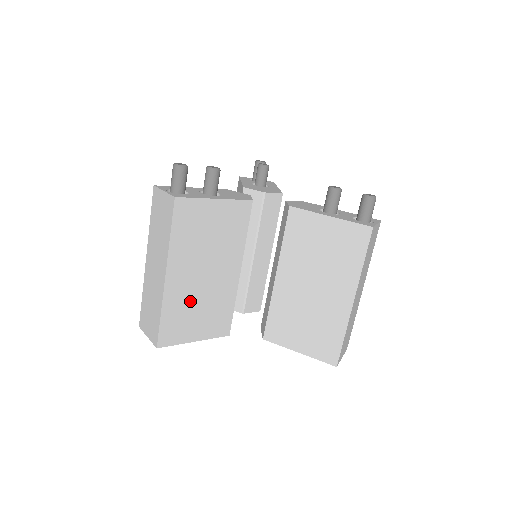
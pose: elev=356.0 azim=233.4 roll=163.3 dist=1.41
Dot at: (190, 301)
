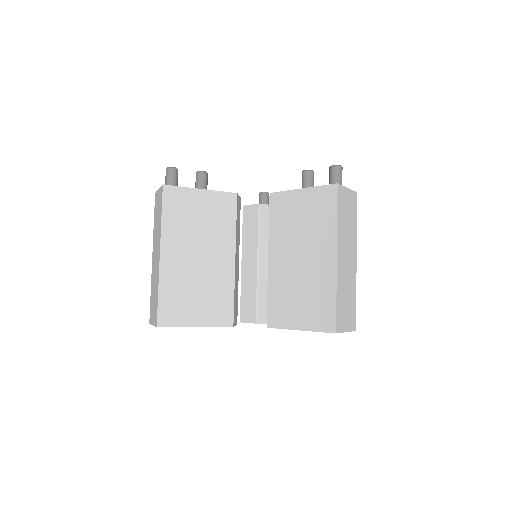
Dot at: (187, 282)
